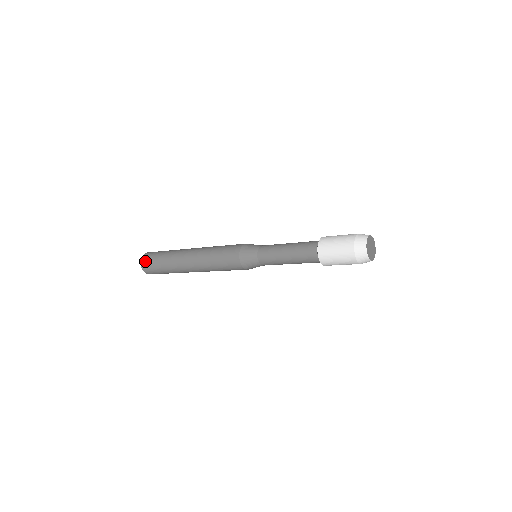
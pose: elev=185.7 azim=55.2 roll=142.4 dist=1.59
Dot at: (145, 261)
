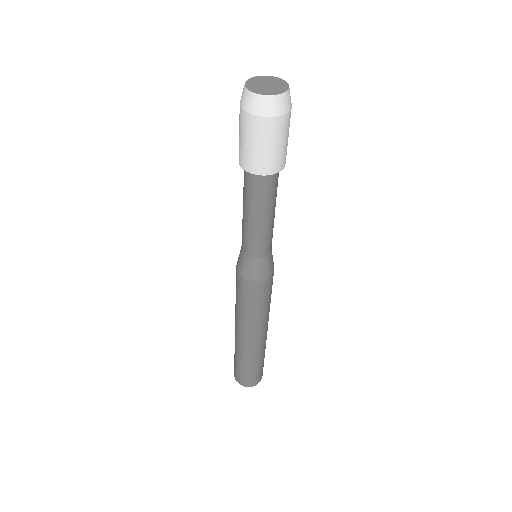
Dot at: occluded
